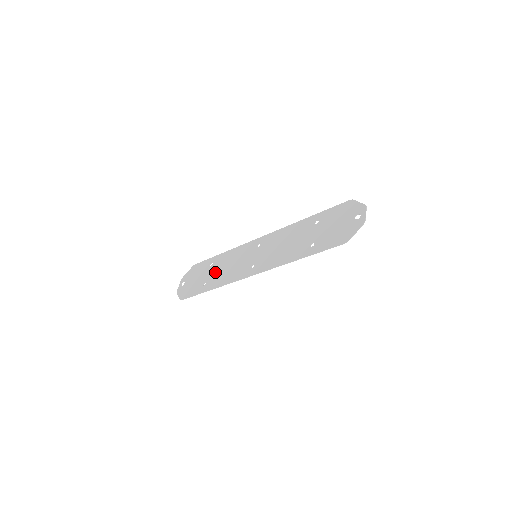
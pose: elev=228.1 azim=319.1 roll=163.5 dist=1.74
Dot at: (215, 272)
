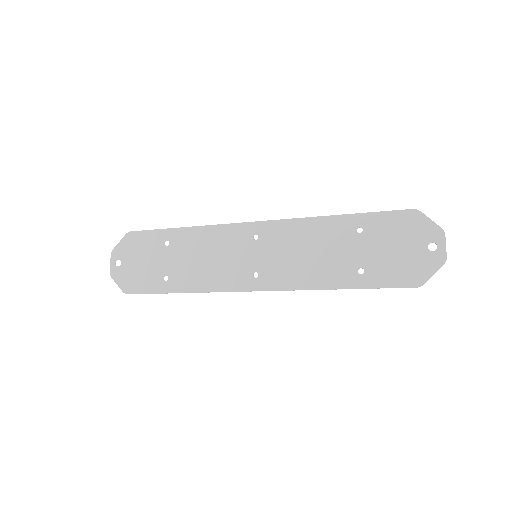
Dot at: (181, 262)
